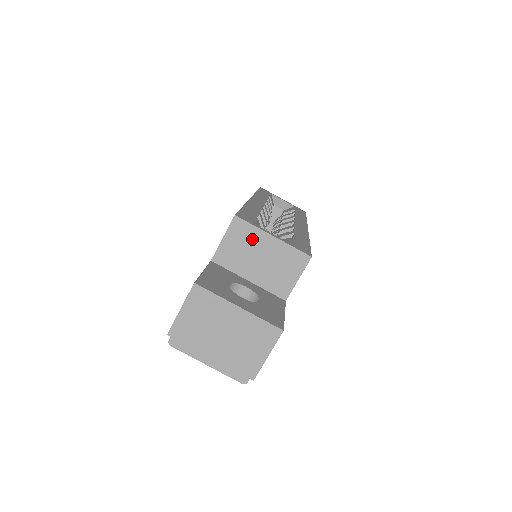
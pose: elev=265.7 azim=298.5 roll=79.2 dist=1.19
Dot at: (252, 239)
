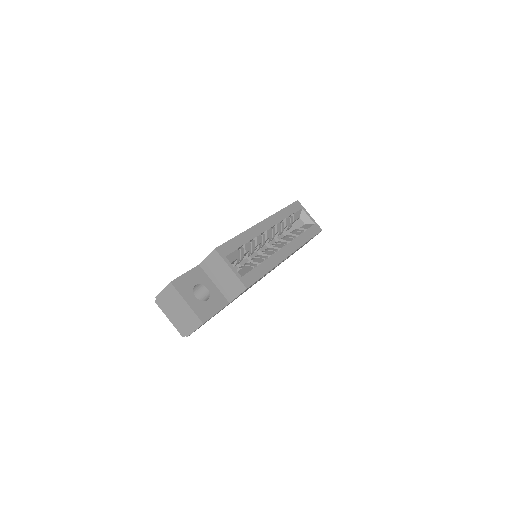
Dot at: (220, 265)
